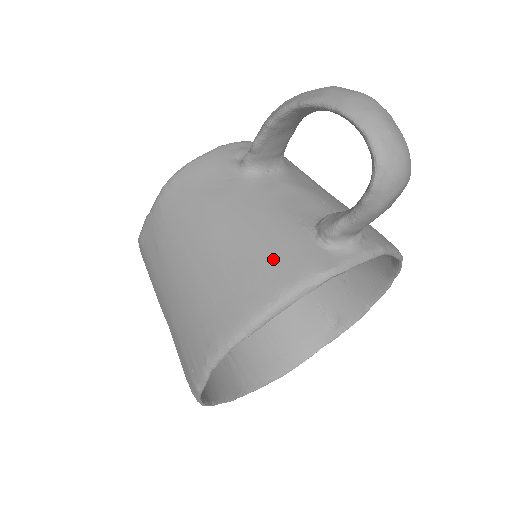
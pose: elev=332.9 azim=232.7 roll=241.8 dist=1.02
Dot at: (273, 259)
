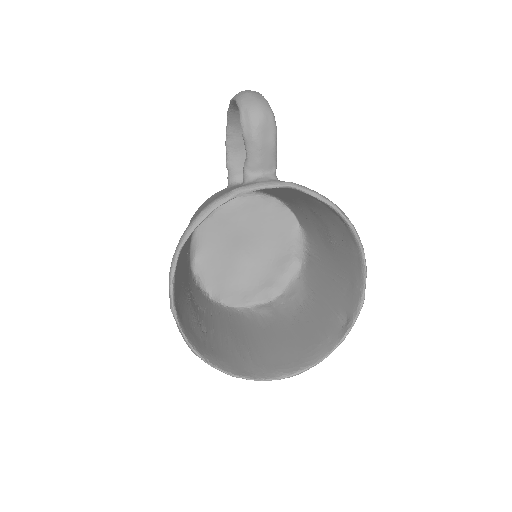
Dot at: occluded
